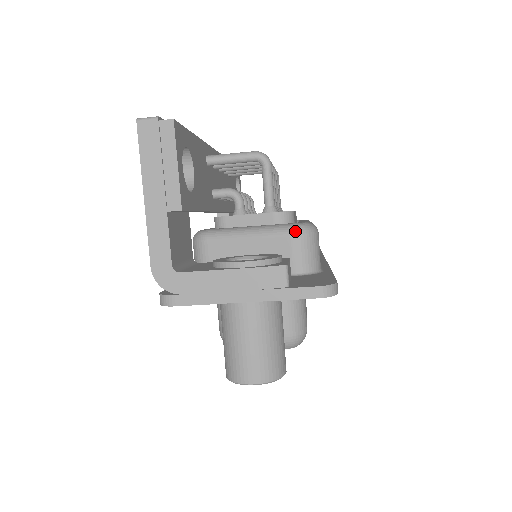
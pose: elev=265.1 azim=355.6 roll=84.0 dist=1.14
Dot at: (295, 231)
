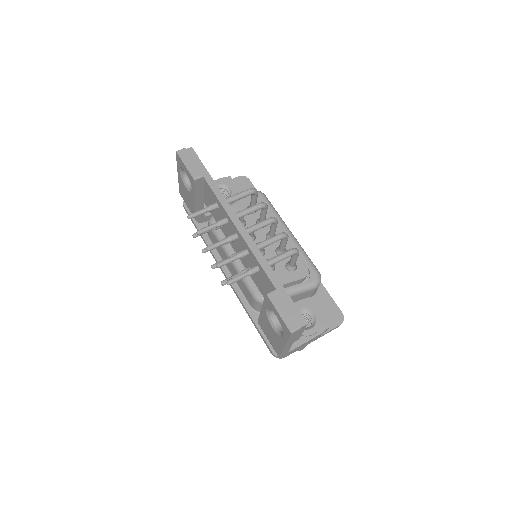
Dot at: (316, 287)
